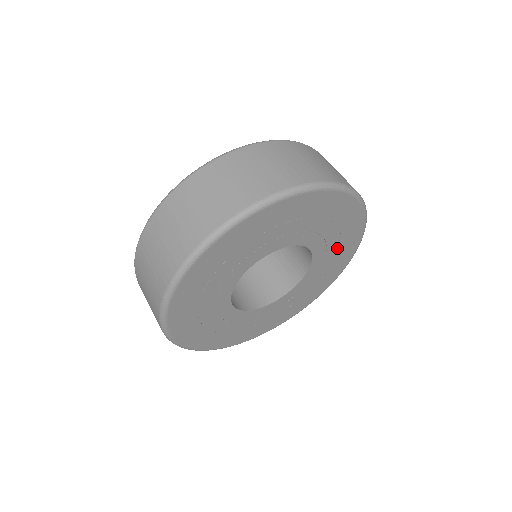
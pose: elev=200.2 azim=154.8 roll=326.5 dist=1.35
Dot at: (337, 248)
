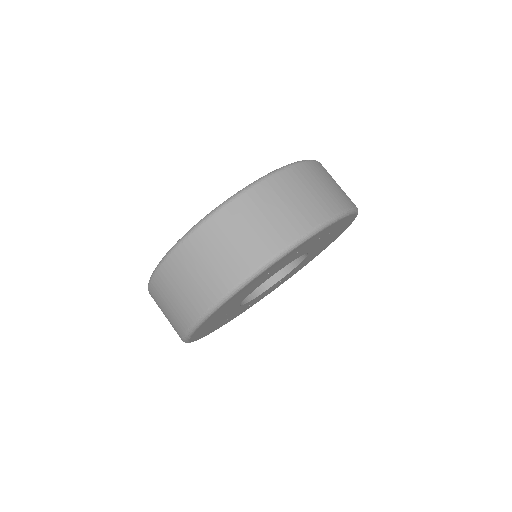
Dot at: occluded
